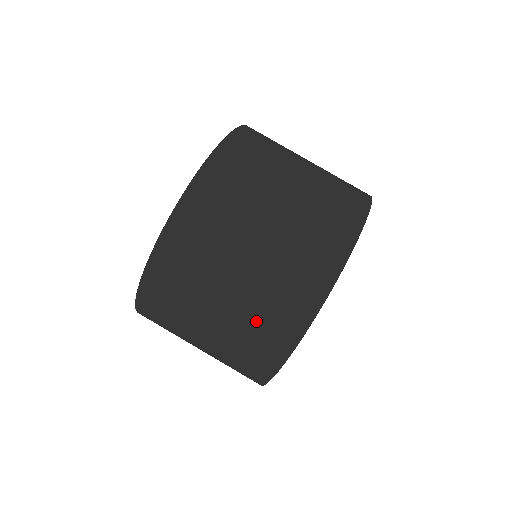
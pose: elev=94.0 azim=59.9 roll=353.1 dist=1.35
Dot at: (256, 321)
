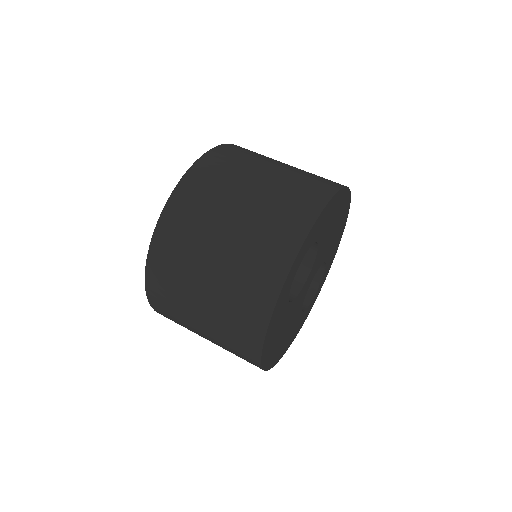
Dot at: (232, 308)
